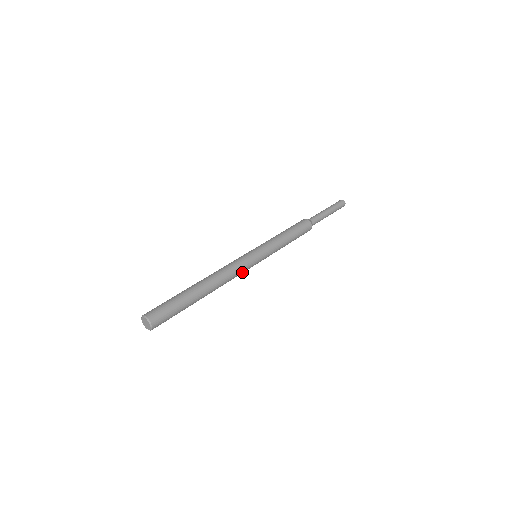
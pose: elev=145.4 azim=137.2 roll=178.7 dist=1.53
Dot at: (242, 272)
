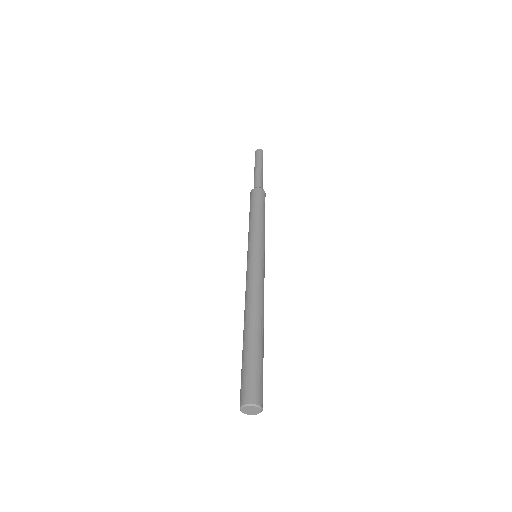
Dot at: occluded
